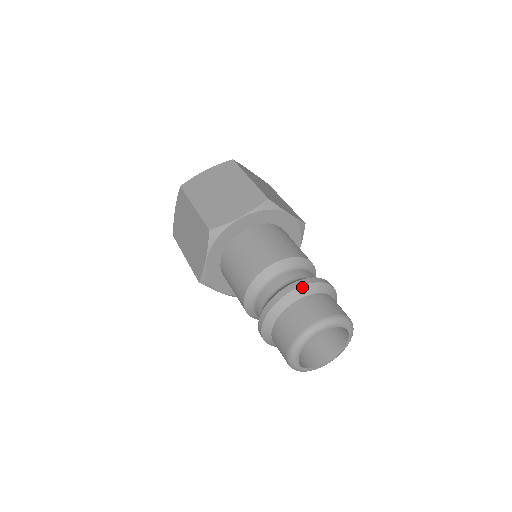
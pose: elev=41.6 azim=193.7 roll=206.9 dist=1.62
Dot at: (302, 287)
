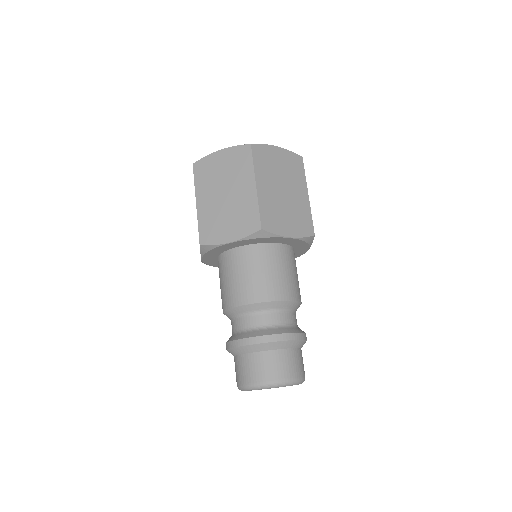
Dot at: (259, 344)
